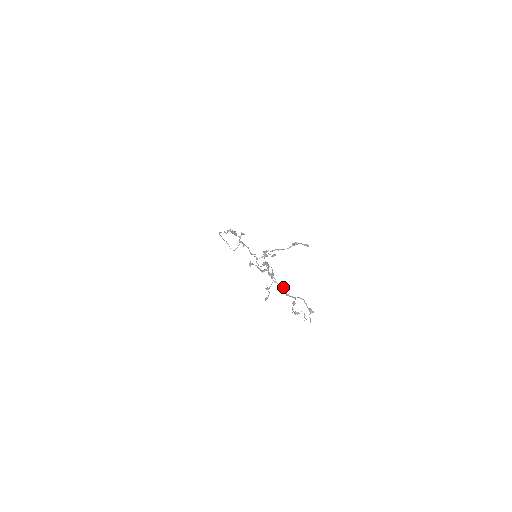
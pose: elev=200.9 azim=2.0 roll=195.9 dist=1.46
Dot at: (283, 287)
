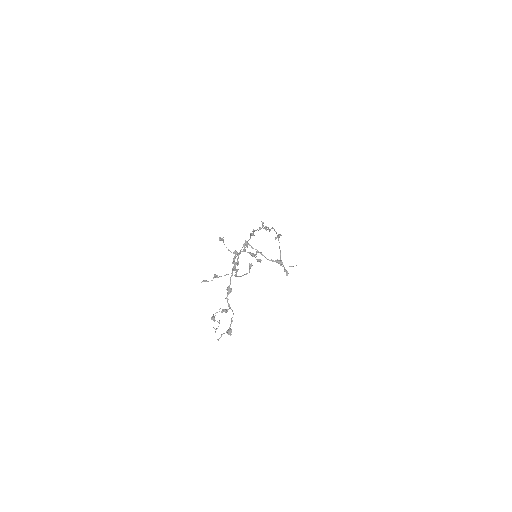
Dot at: (230, 288)
